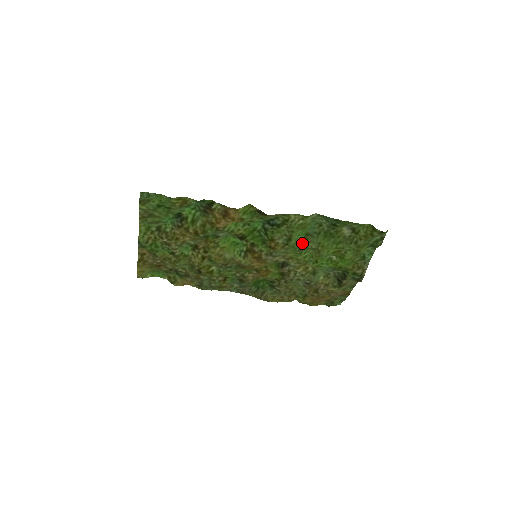
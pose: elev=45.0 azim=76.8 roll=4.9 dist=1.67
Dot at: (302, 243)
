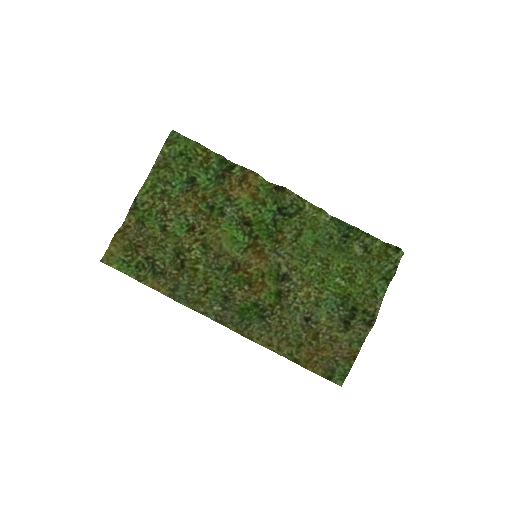
Dot at: (310, 249)
